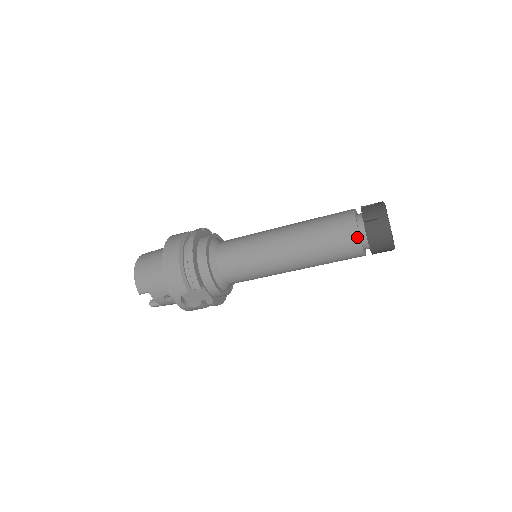
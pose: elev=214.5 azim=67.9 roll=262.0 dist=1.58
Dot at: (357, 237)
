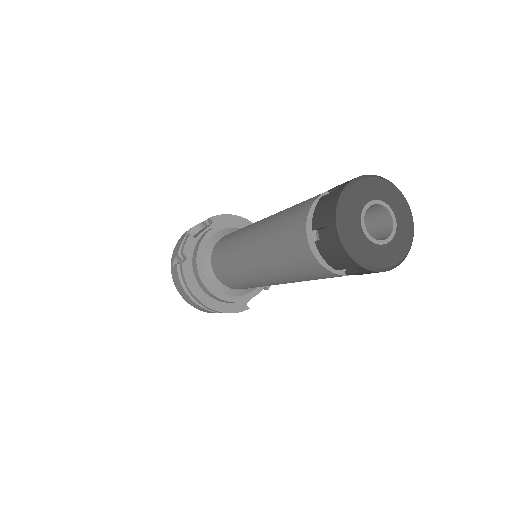
Dot at: occluded
